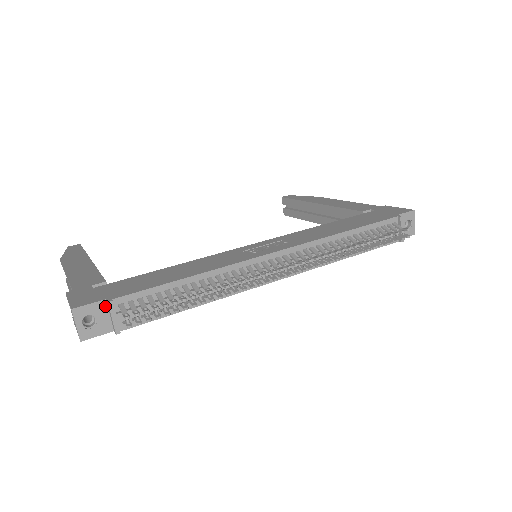
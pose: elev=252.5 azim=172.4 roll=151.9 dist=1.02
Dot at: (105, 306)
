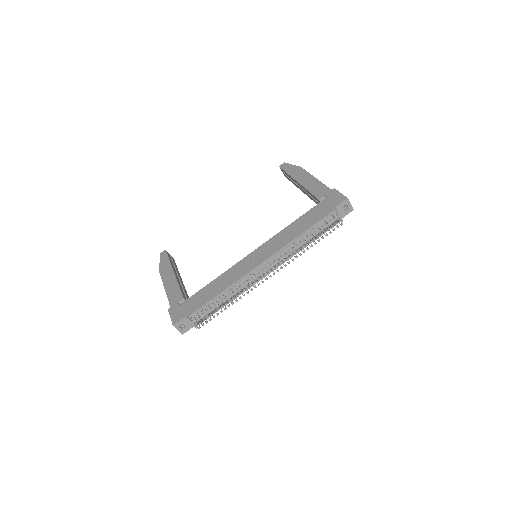
Dot at: occluded
